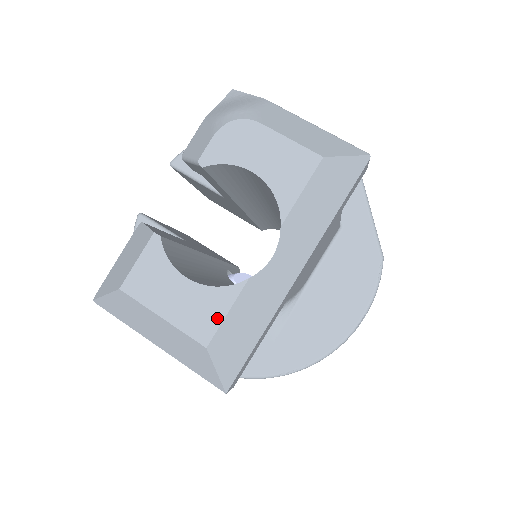
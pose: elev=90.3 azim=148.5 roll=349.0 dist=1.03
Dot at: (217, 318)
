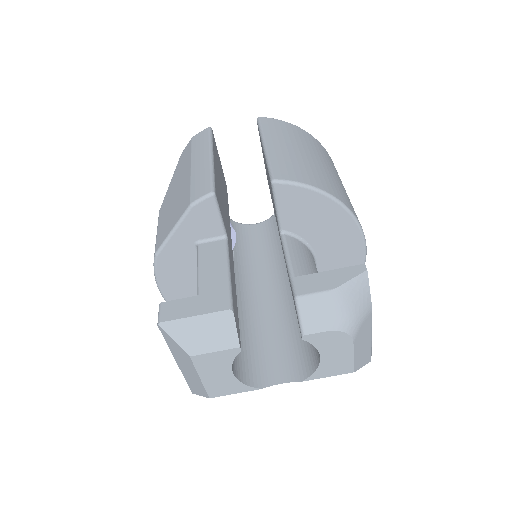
Dot at: (228, 393)
